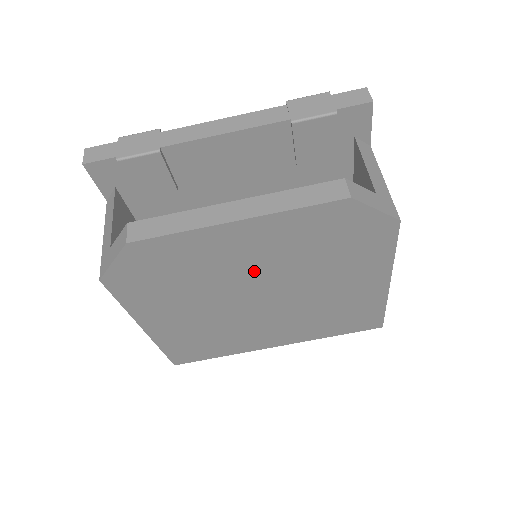
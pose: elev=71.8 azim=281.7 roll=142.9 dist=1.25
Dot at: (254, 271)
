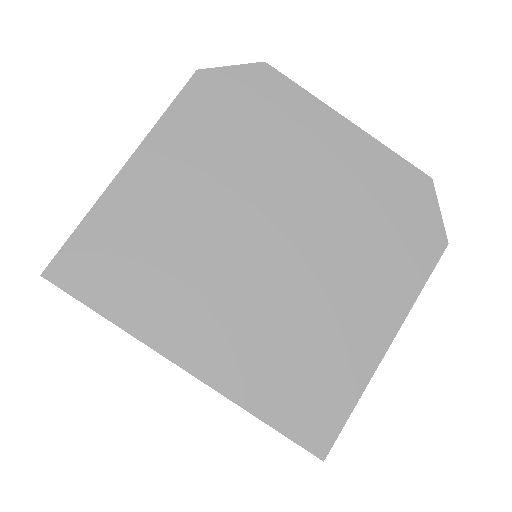
Dot at: (305, 189)
